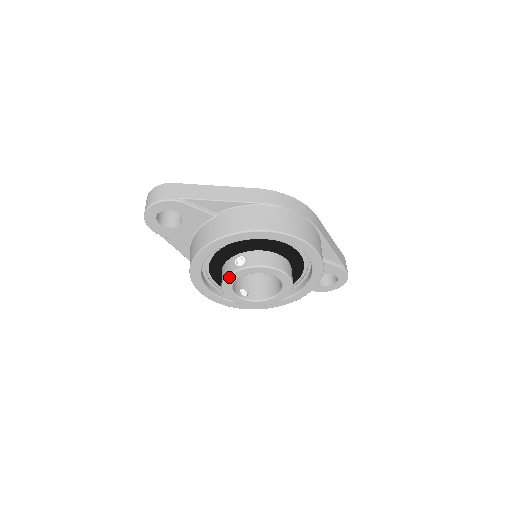
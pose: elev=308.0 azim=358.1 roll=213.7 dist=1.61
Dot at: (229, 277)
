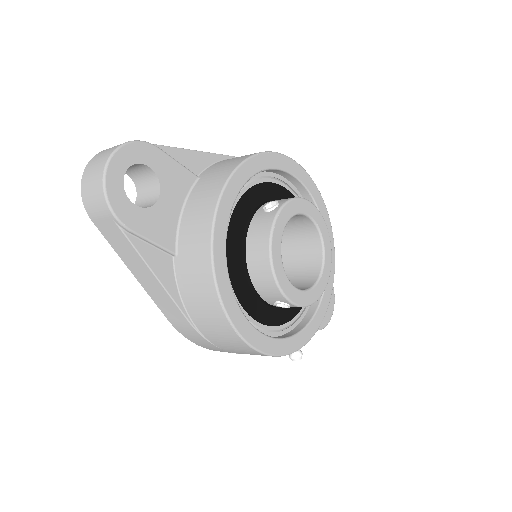
Dot at: (275, 228)
